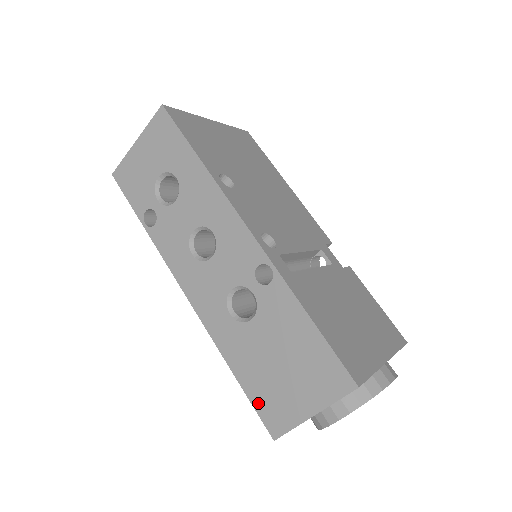
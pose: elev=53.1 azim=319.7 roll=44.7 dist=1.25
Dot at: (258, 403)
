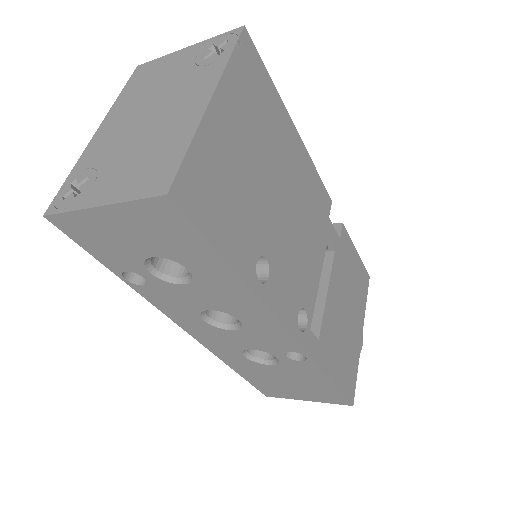
Dot at: (258, 386)
